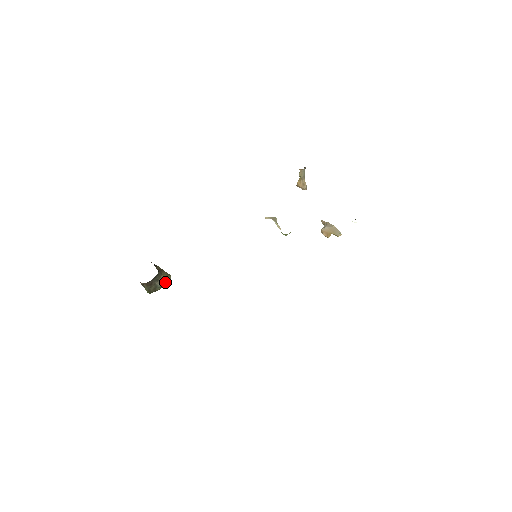
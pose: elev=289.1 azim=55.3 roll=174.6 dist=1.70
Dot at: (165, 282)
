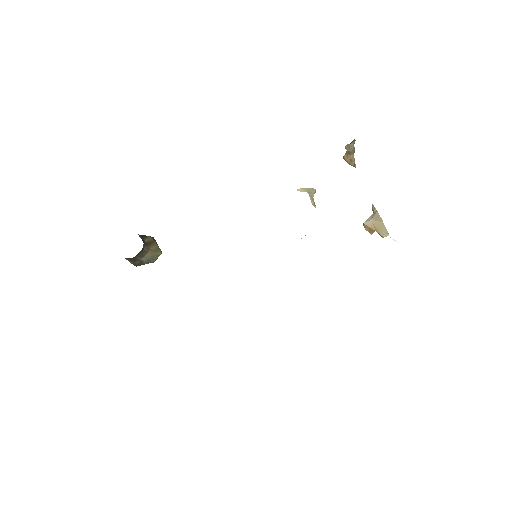
Dot at: (153, 258)
